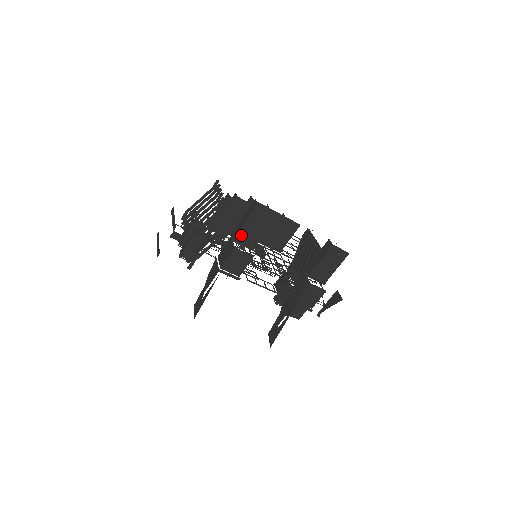
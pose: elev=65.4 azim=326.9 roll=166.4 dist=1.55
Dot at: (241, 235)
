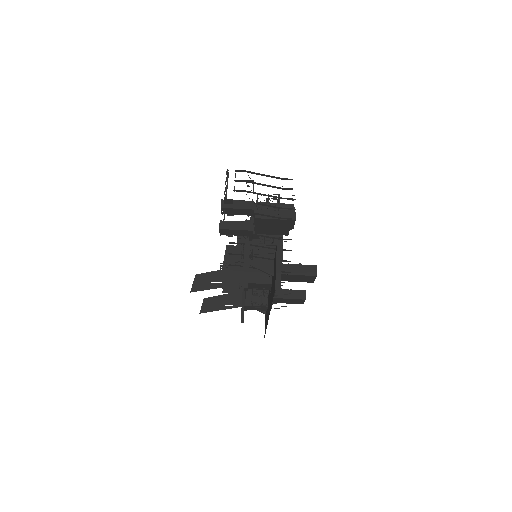
Dot at: (283, 275)
